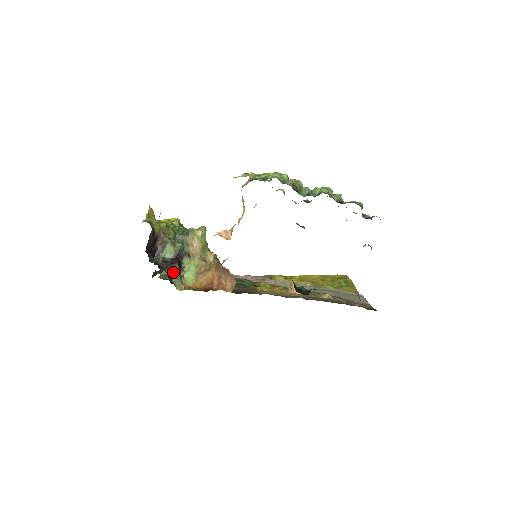
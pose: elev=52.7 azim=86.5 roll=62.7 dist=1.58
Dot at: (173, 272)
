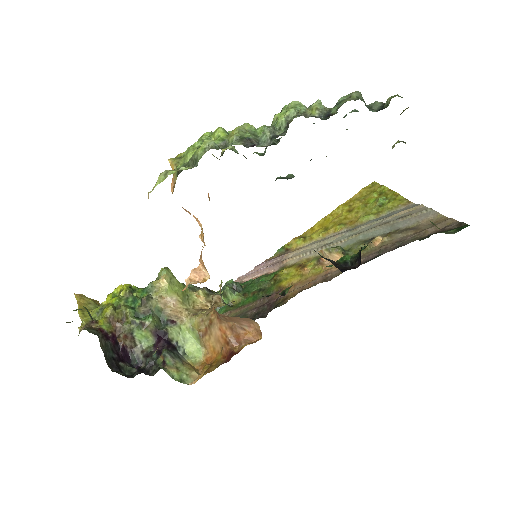
Dot at: (168, 367)
